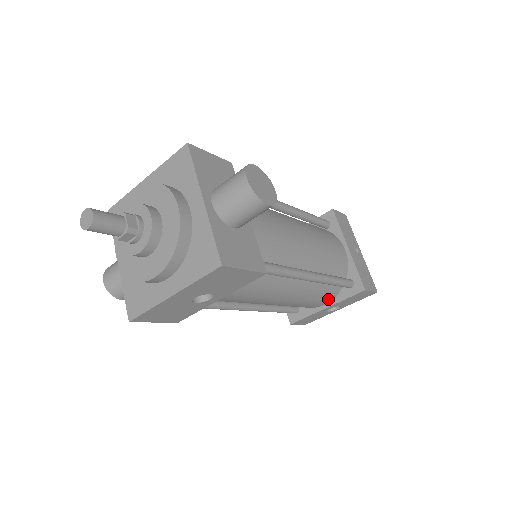
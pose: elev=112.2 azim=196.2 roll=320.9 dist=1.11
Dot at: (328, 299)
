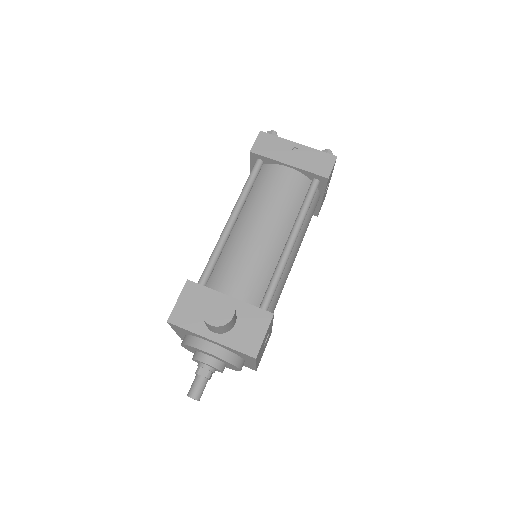
Dot at: (317, 200)
